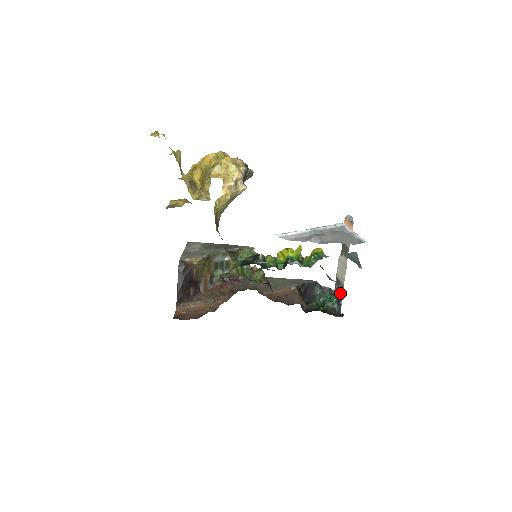
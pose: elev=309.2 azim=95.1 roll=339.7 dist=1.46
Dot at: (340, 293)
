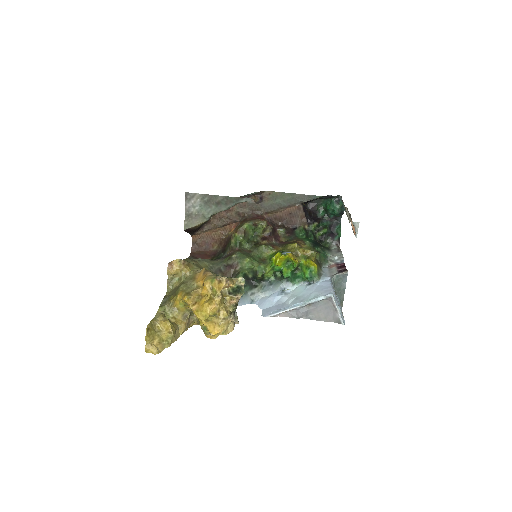
Dot at: occluded
